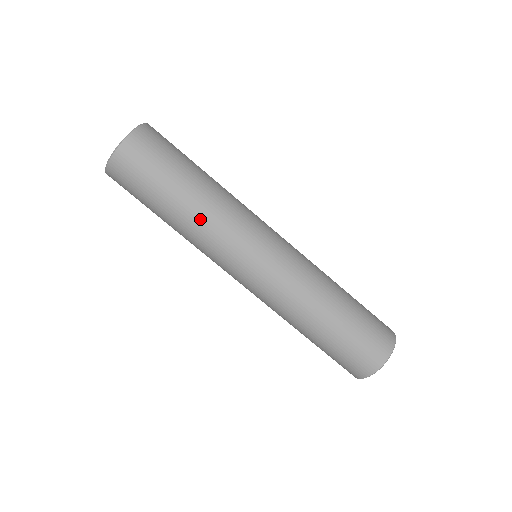
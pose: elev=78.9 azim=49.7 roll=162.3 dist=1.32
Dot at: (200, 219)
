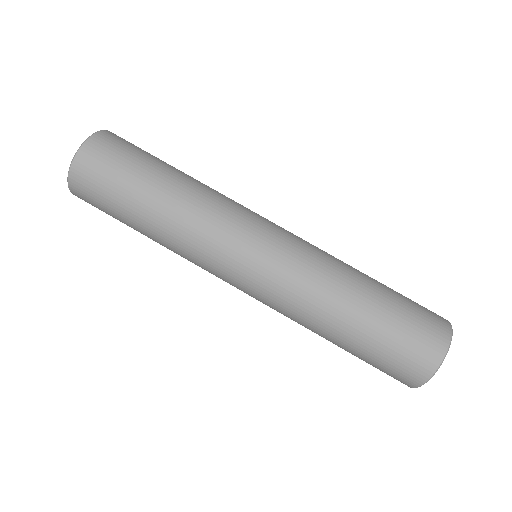
Dot at: (180, 214)
